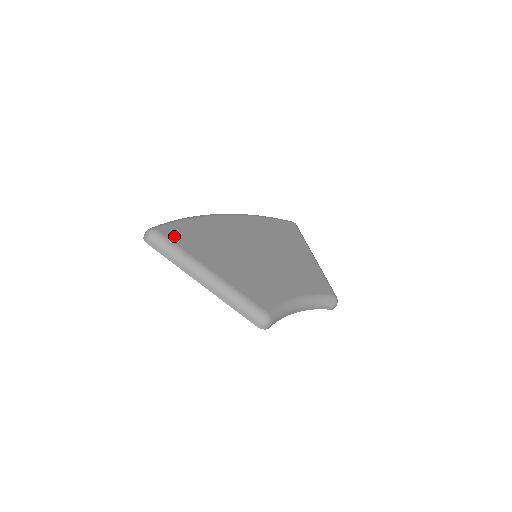
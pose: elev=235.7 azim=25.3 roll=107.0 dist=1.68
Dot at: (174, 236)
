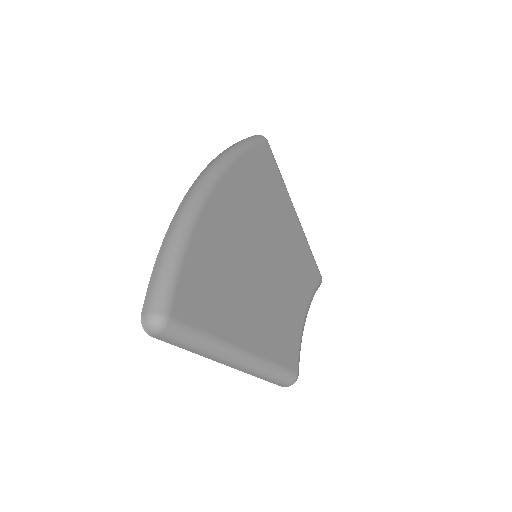
Dot at: (192, 312)
